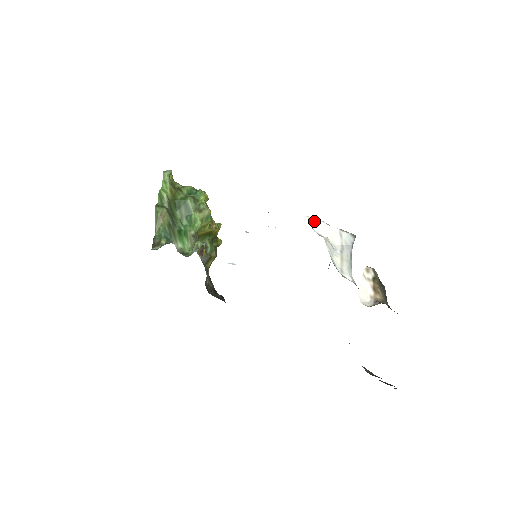
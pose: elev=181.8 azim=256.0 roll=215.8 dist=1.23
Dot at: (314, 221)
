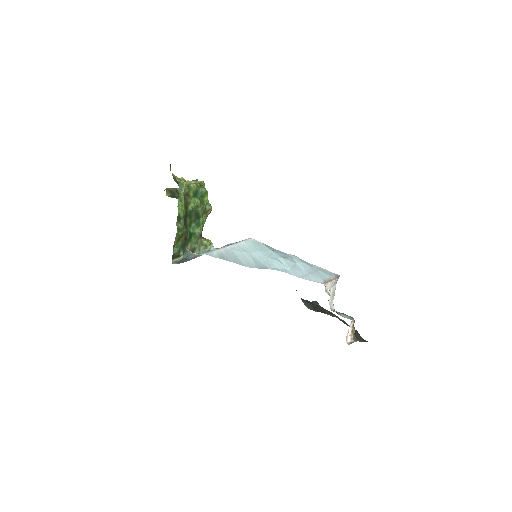
Dot at: (327, 285)
